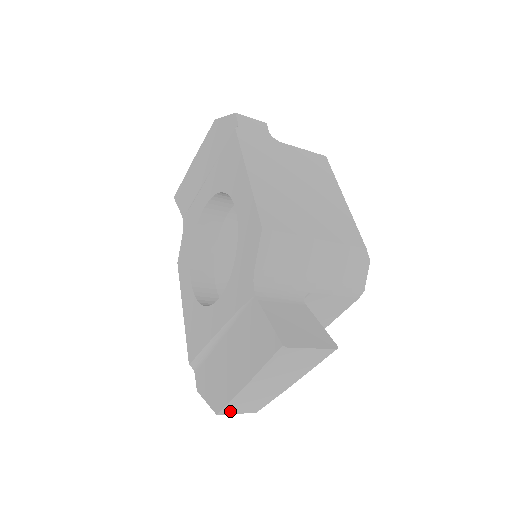
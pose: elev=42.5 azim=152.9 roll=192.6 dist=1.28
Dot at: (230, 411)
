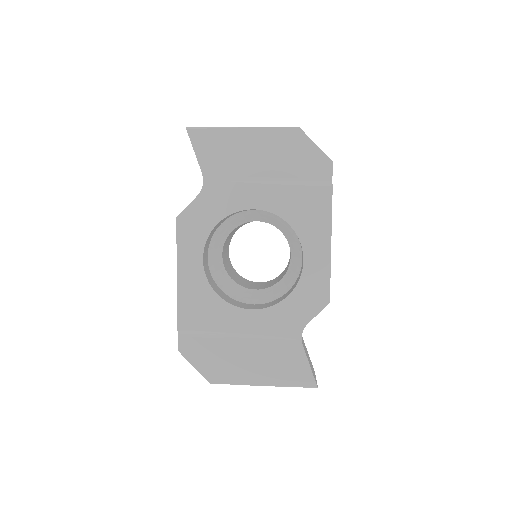
Dot at: occluded
